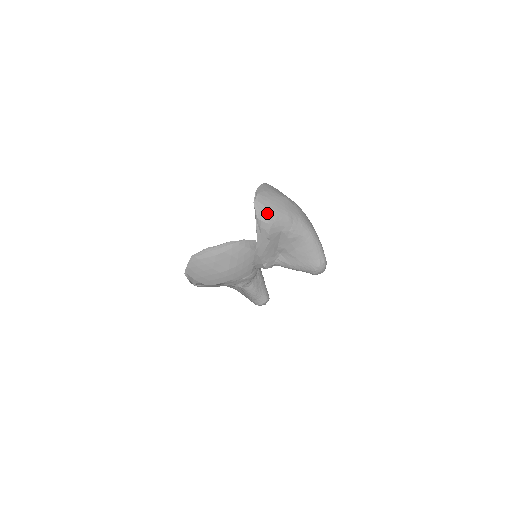
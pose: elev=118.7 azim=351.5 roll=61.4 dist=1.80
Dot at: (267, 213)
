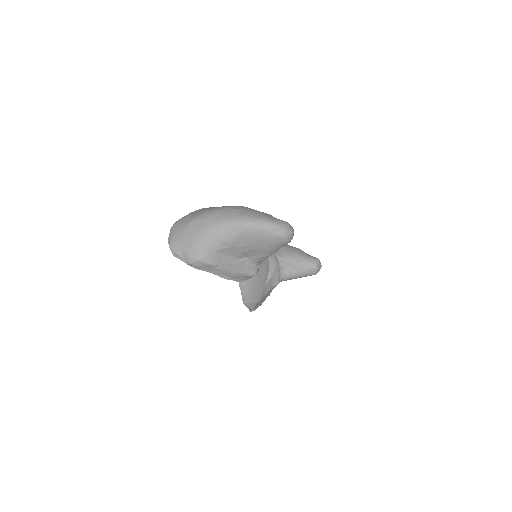
Dot at: (188, 254)
